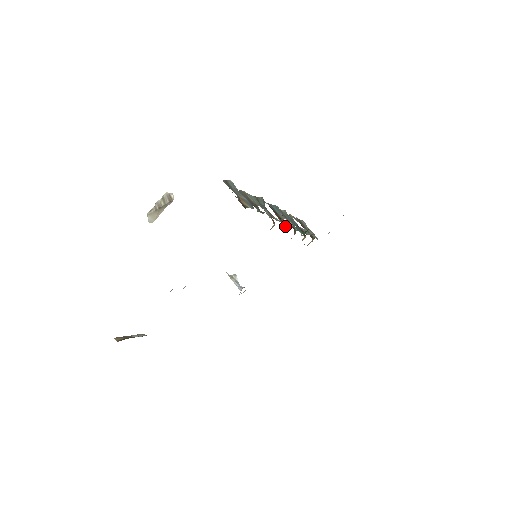
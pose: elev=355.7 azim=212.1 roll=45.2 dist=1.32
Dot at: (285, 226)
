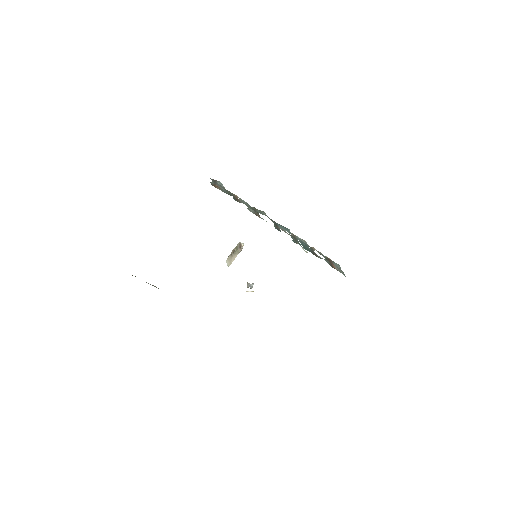
Dot at: occluded
